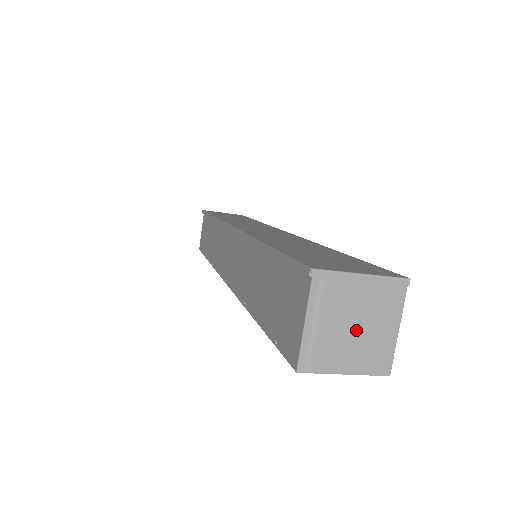
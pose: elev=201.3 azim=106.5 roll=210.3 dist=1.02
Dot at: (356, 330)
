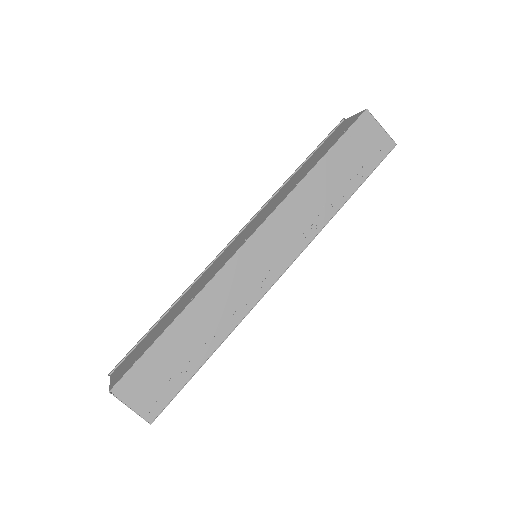
Dot at: occluded
